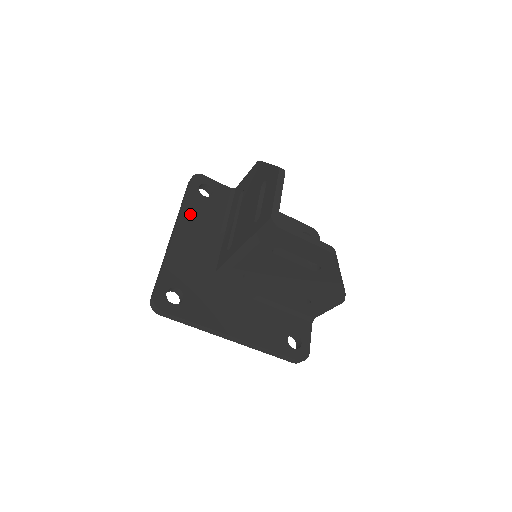
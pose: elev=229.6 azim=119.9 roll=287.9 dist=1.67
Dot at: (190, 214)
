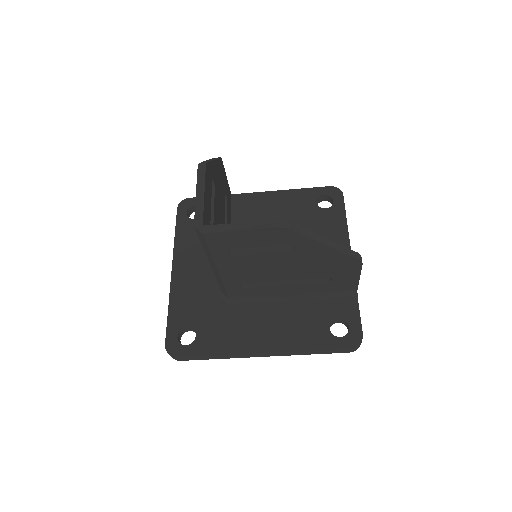
Dot at: (184, 245)
